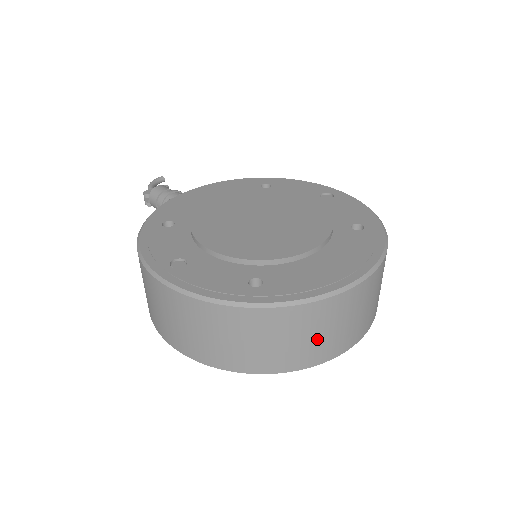
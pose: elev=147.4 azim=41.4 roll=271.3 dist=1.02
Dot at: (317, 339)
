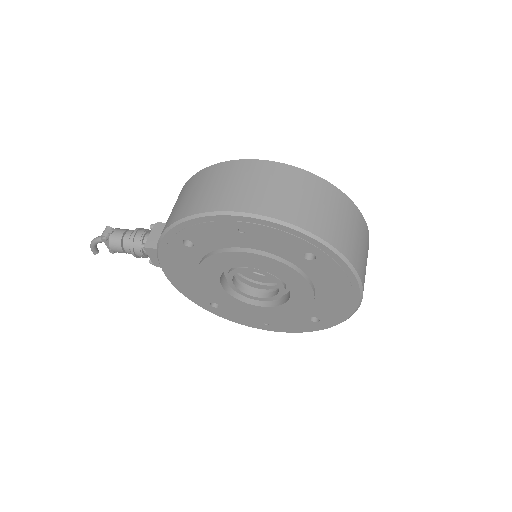
Dot at: (361, 249)
